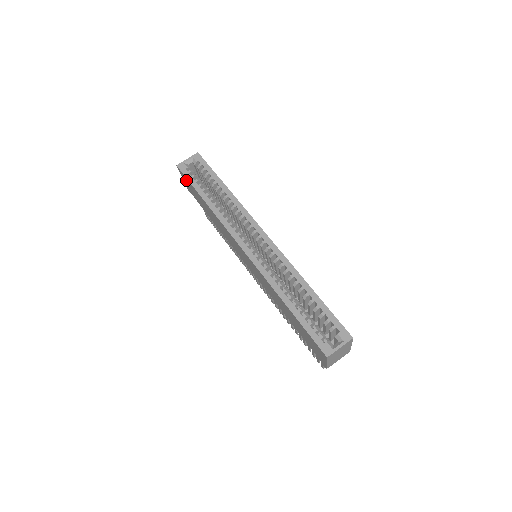
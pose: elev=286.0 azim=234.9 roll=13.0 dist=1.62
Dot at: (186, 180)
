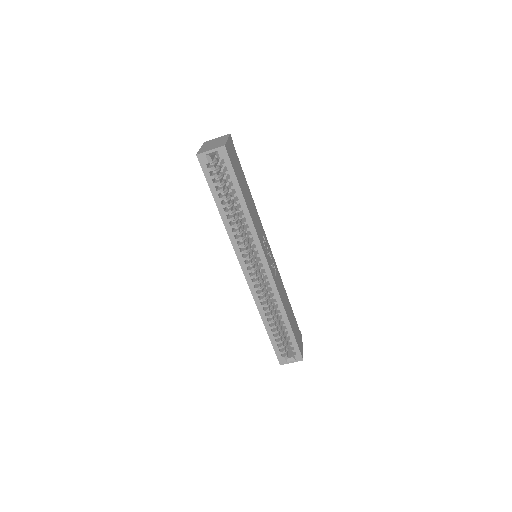
Dot at: occluded
